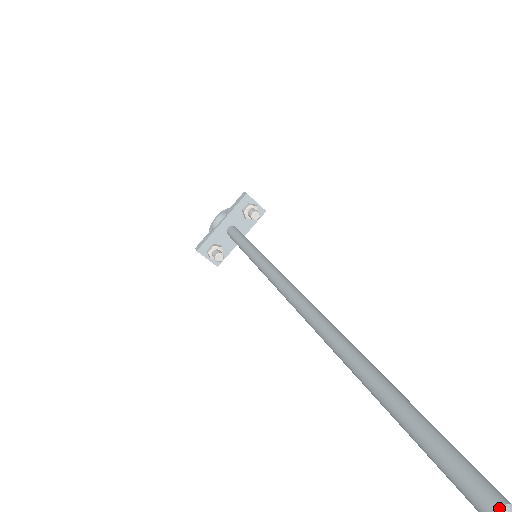
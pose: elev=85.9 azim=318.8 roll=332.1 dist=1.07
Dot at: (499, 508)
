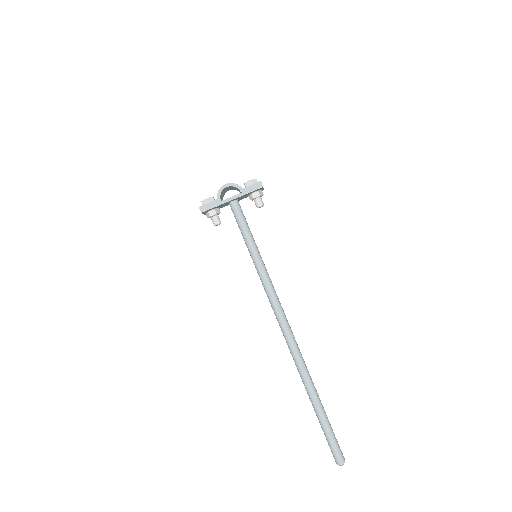
Dot at: (343, 464)
